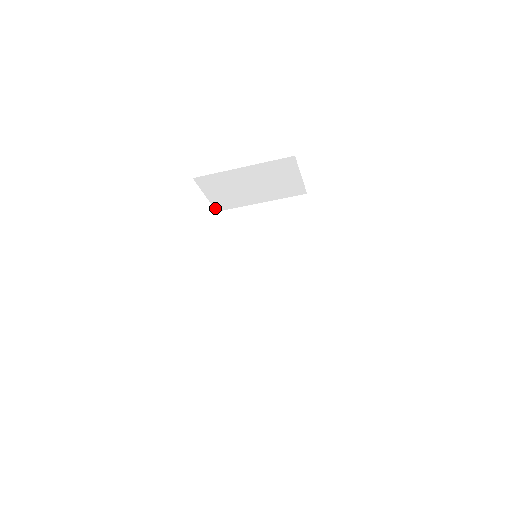
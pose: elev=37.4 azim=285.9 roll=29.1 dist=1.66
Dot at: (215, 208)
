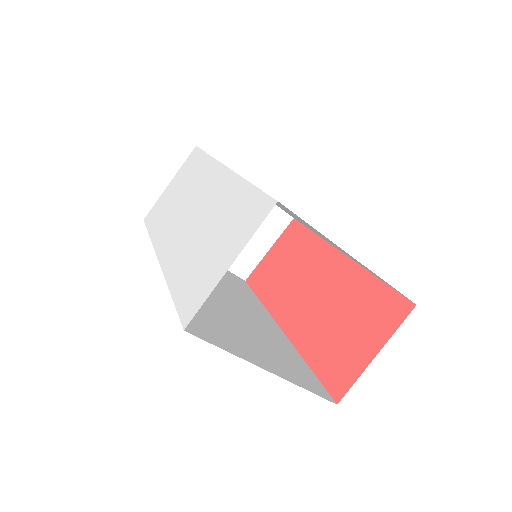
Dot at: occluded
